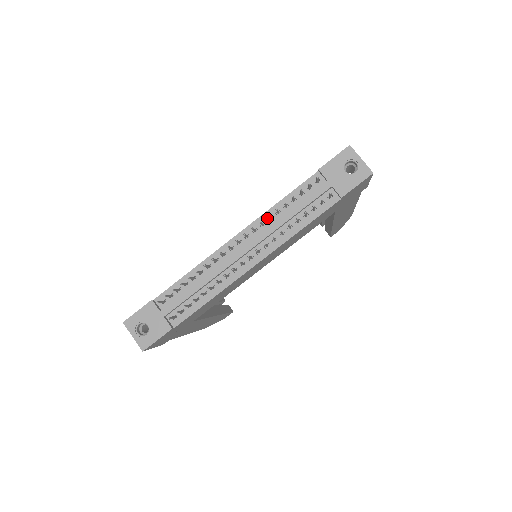
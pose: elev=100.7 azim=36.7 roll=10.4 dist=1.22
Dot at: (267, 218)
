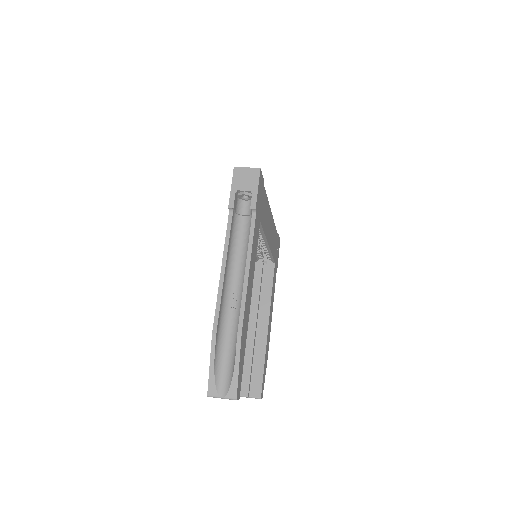
Dot at: occluded
